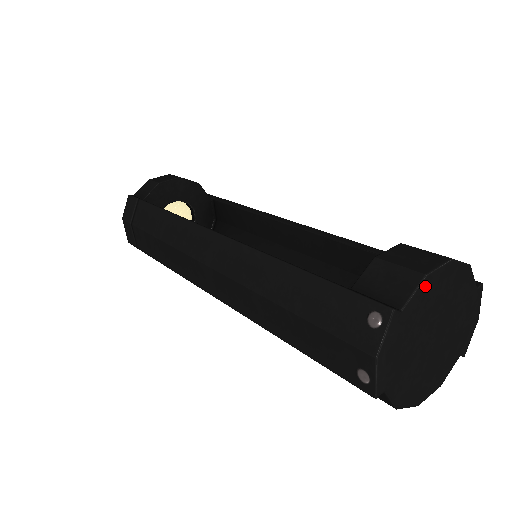
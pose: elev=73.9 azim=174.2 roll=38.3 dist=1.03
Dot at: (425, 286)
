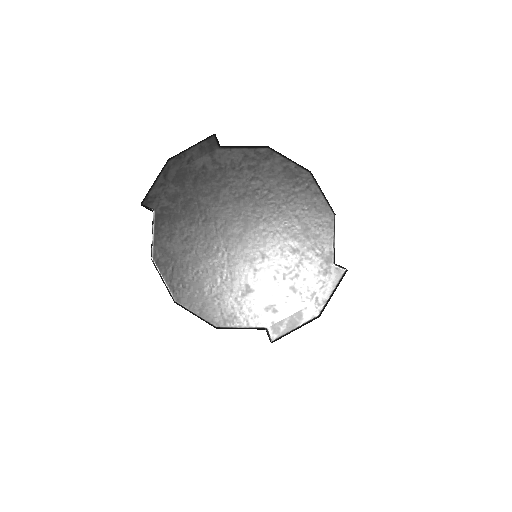
Dot at: (261, 156)
